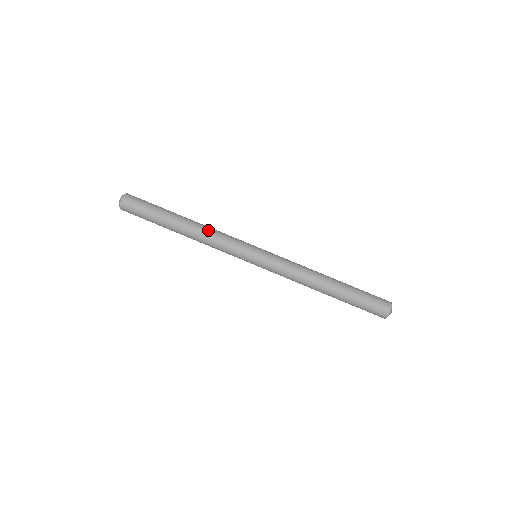
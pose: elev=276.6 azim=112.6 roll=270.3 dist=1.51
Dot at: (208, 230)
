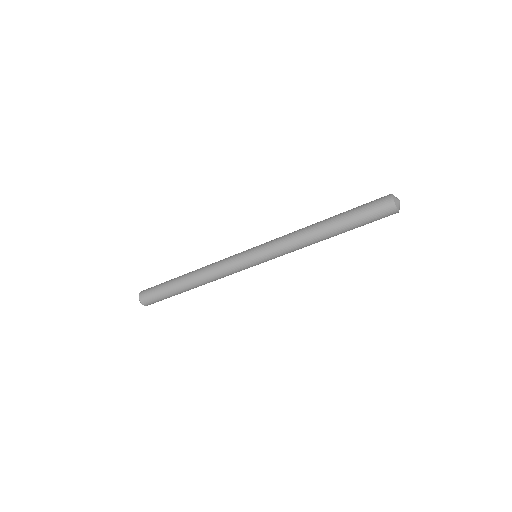
Dot at: (207, 269)
